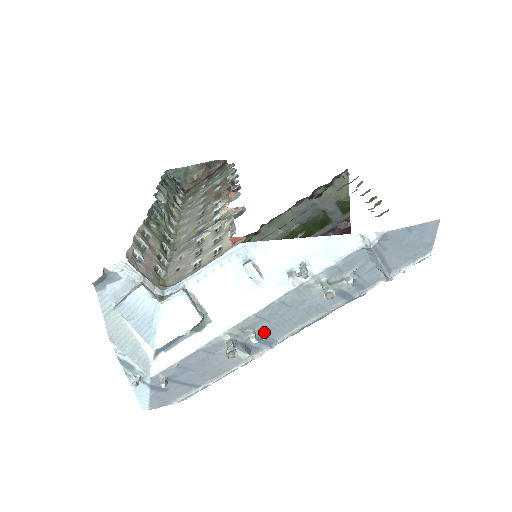
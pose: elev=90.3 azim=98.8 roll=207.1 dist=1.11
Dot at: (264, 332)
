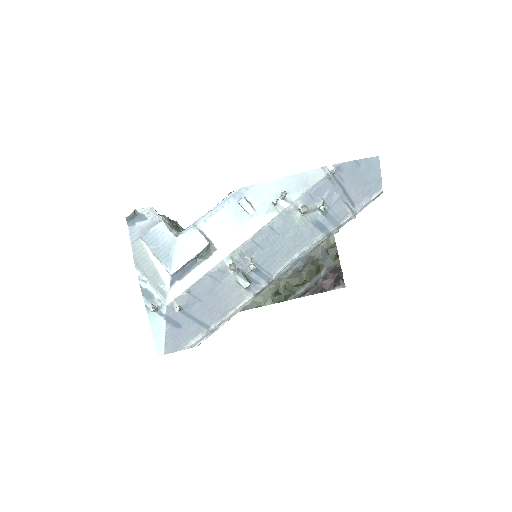
Dot at: (260, 262)
